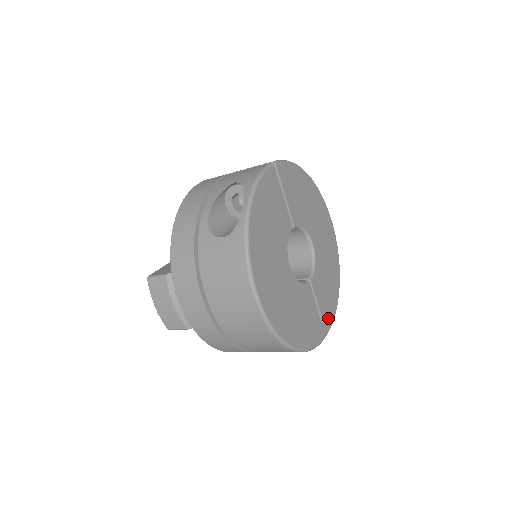
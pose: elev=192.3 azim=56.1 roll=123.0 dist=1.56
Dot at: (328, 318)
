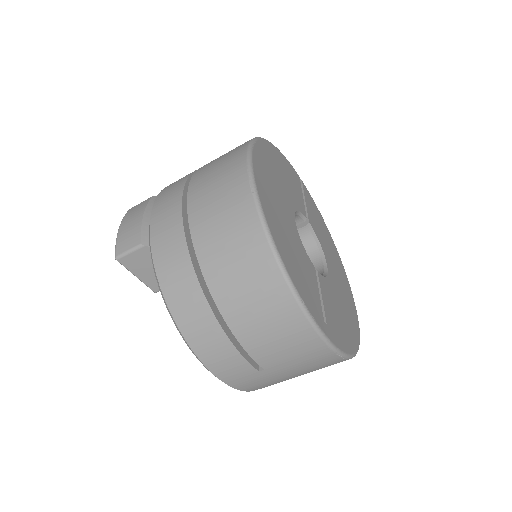
Dot at: (334, 334)
